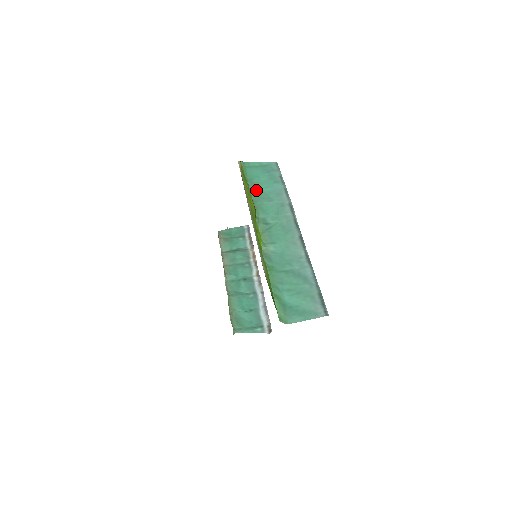
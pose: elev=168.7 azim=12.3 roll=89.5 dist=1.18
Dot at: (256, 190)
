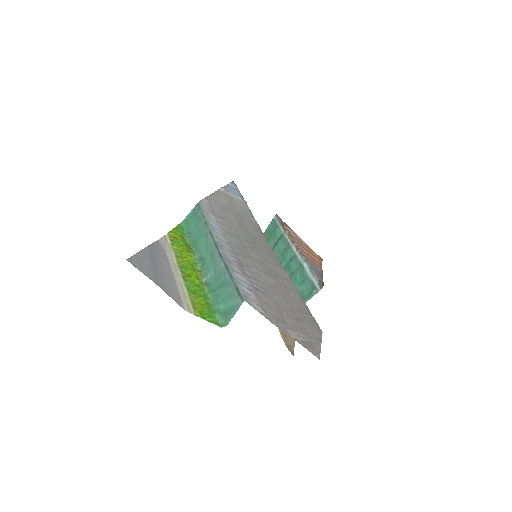
Dot at: (193, 237)
